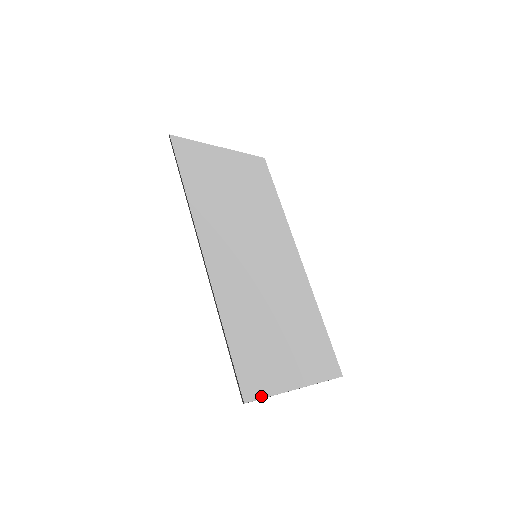
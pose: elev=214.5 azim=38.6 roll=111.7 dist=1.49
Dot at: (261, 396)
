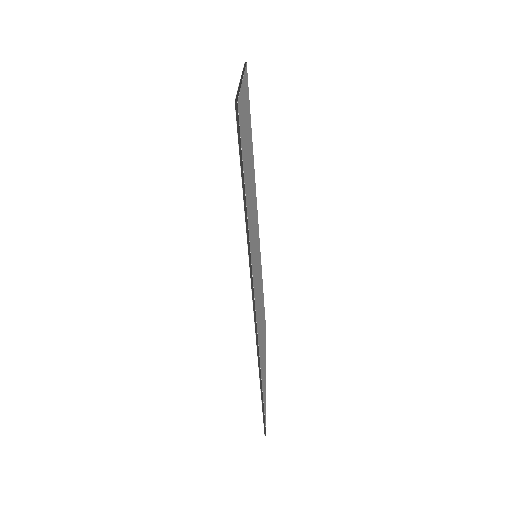
Dot at: occluded
